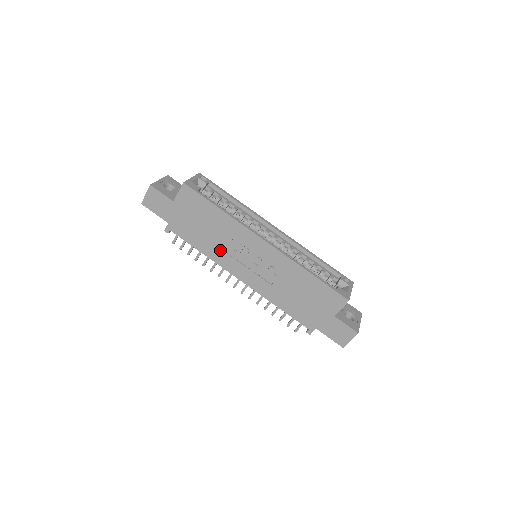
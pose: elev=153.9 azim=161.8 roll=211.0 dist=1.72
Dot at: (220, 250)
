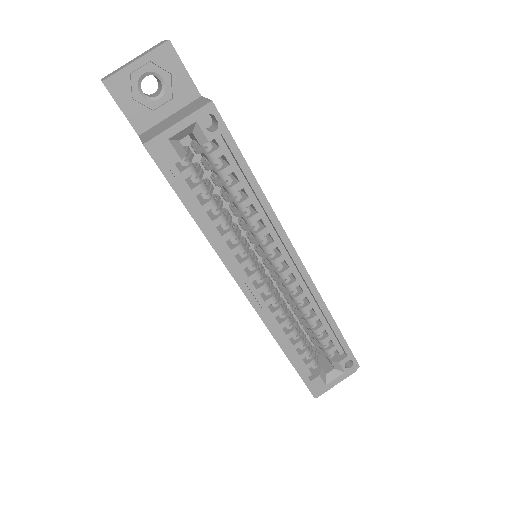
Dot at: occluded
